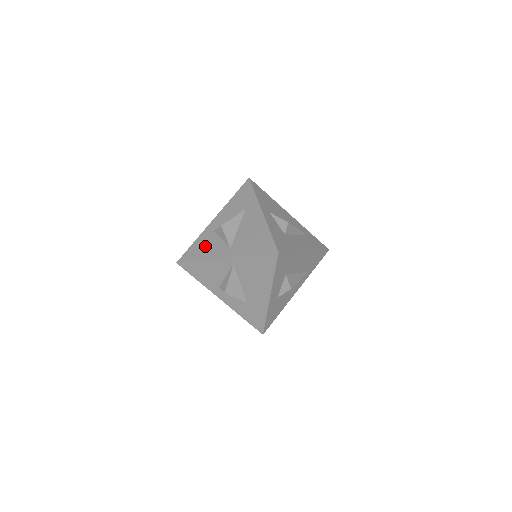
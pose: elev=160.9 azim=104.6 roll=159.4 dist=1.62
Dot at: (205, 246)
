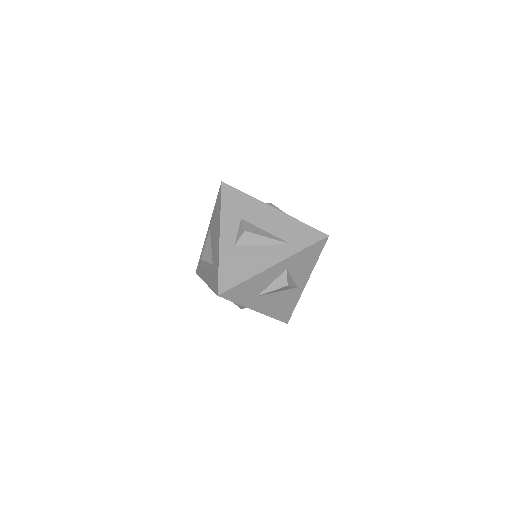
Dot at: occluded
